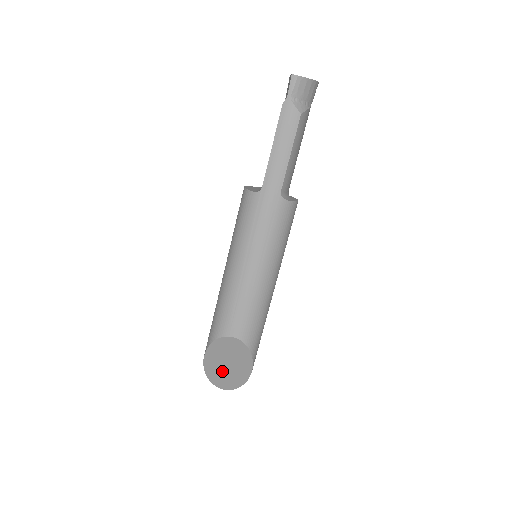
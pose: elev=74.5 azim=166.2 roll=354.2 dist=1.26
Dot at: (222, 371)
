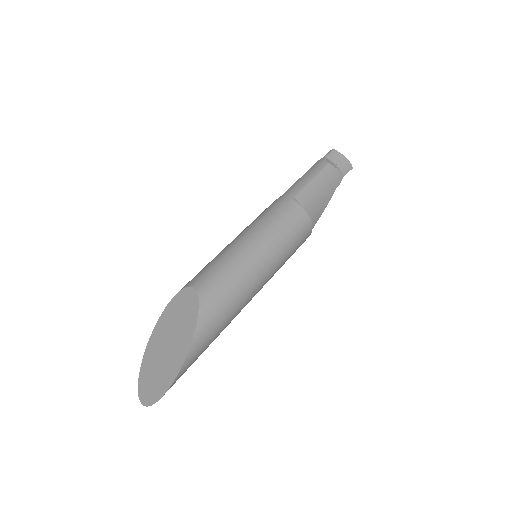
Dot at: (158, 360)
